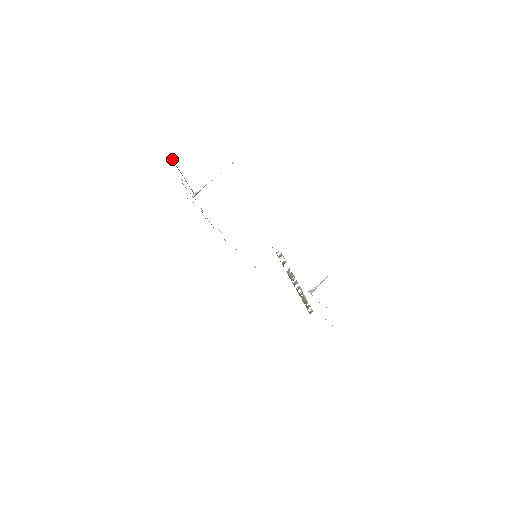
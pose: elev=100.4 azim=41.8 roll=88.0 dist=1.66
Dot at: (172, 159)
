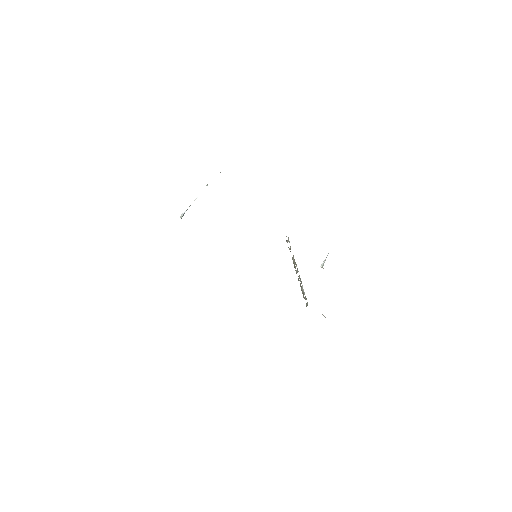
Dot at: occluded
